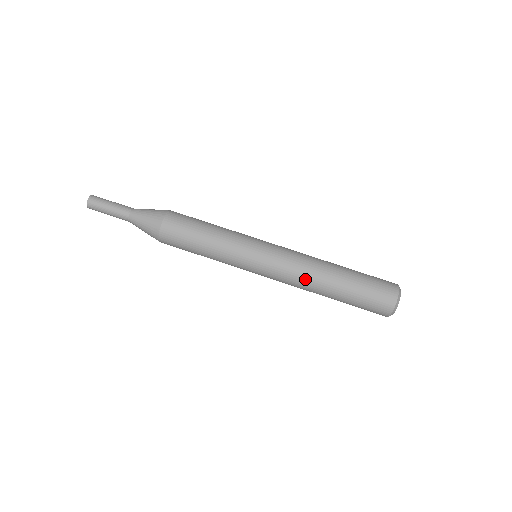
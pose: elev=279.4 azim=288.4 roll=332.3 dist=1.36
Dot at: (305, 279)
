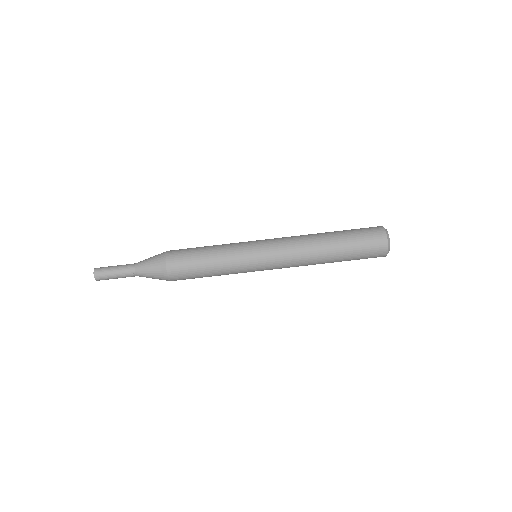
Dot at: (306, 263)
